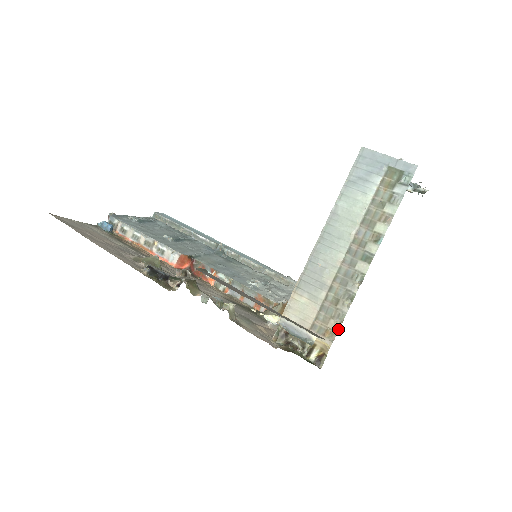
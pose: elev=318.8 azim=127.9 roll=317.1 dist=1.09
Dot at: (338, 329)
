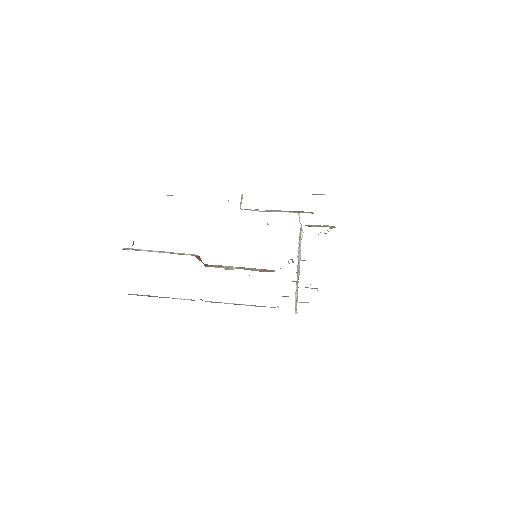
Dot at: occluded
